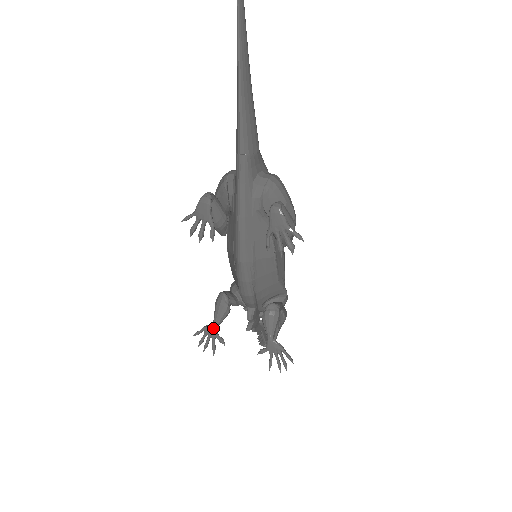
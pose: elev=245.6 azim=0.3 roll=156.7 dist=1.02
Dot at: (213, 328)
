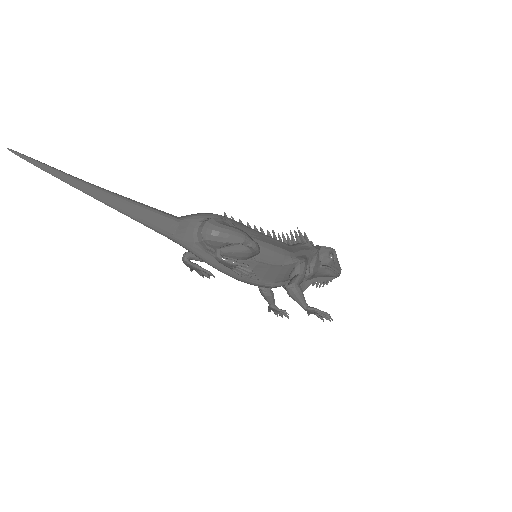
Dot at: (272, 308)
